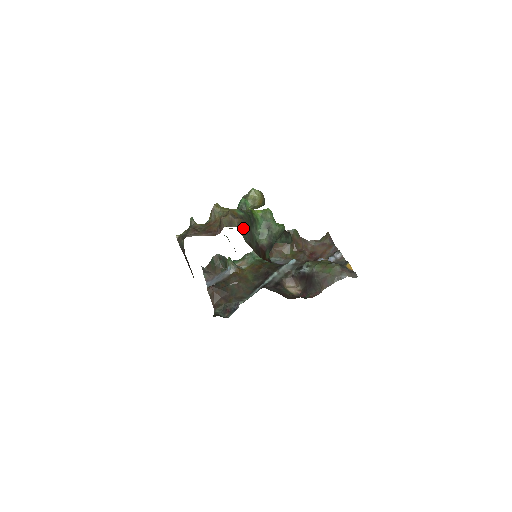
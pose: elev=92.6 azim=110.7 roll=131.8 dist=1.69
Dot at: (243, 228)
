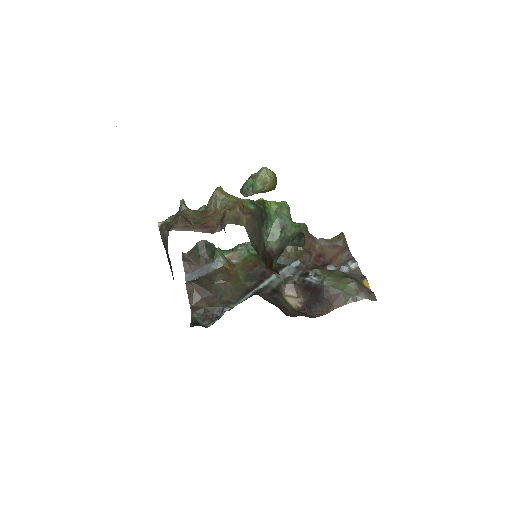
Dot at: (252, 228)
